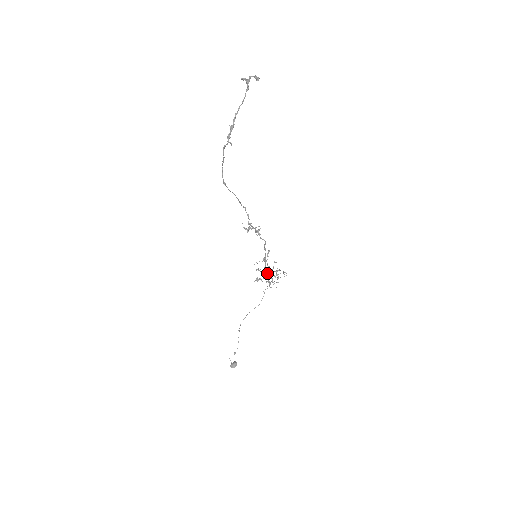
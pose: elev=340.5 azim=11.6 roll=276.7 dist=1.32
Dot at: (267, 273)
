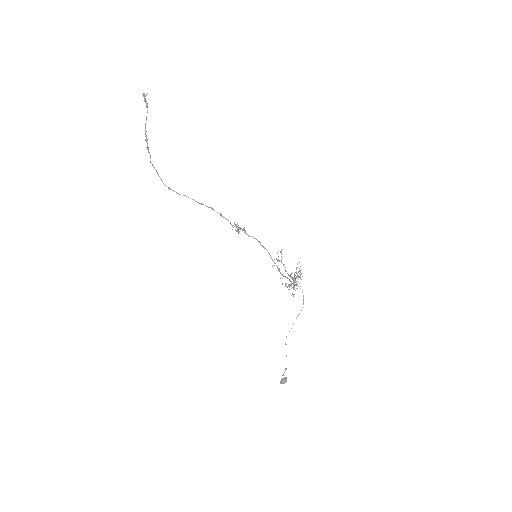
Dot at: (289, 276)
